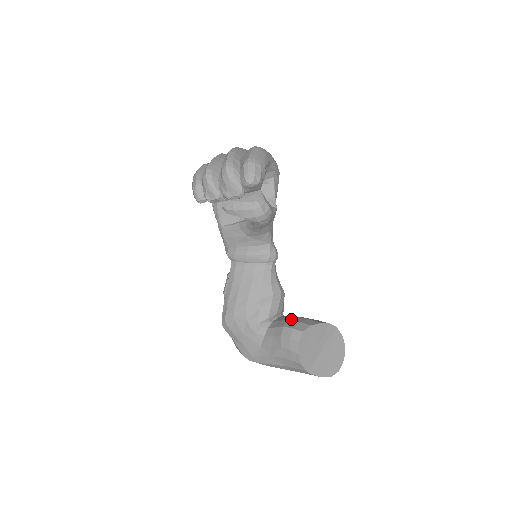
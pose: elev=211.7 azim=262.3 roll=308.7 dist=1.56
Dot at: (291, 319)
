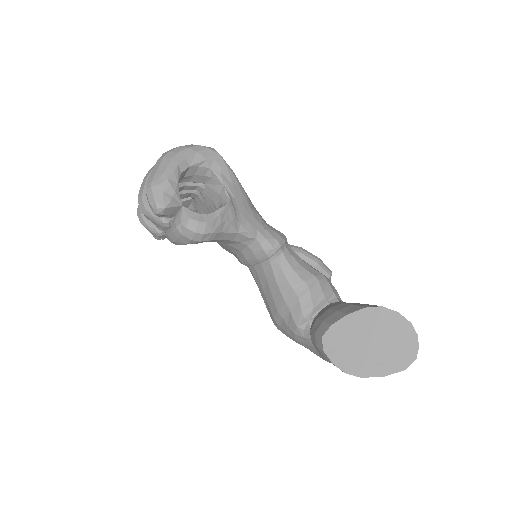
Dot at: (319, 317)
